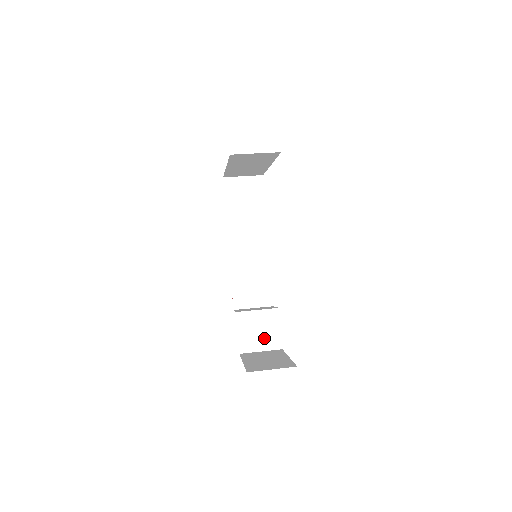
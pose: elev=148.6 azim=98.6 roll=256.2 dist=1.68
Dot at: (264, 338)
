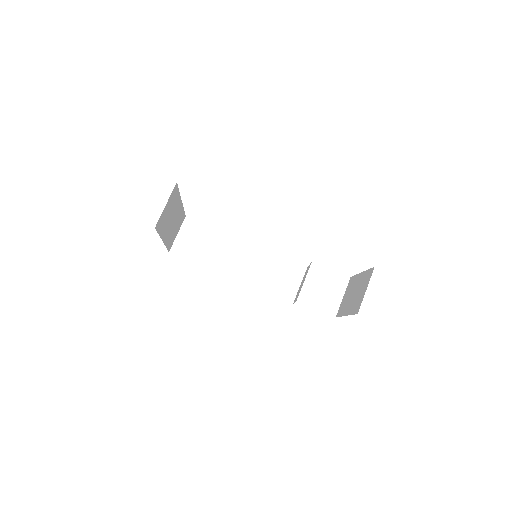
Dot at: (332, 288)
